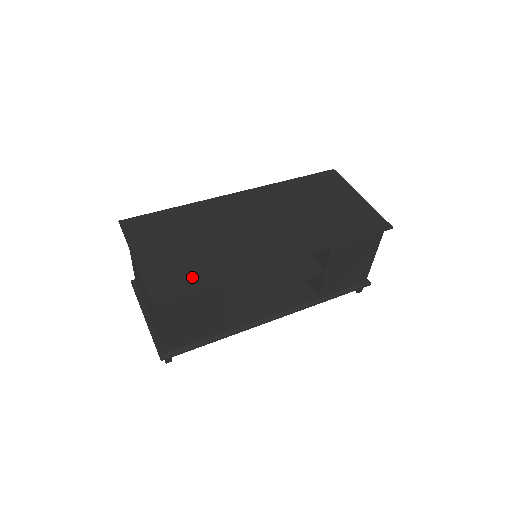
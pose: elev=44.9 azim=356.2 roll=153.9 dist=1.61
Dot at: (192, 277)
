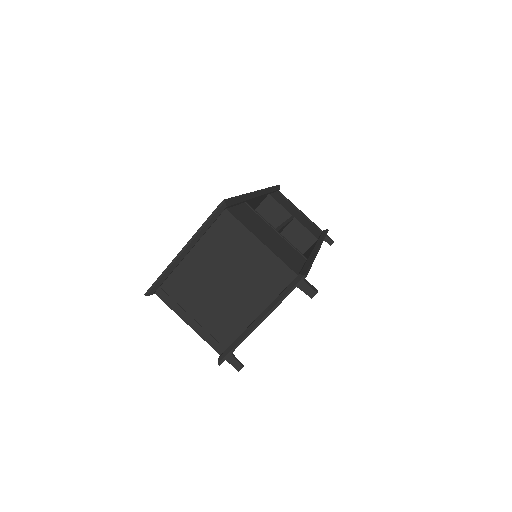
Dot at: occluded
